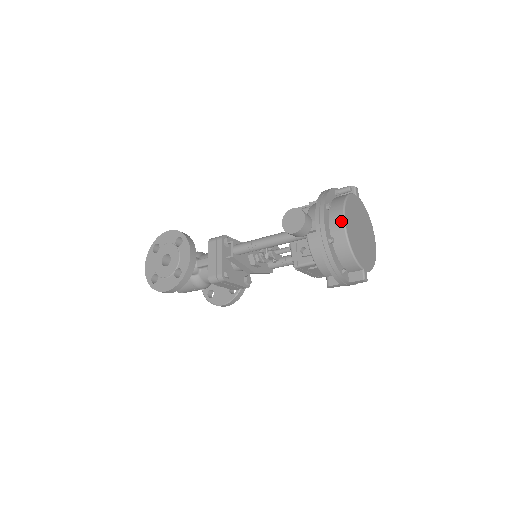
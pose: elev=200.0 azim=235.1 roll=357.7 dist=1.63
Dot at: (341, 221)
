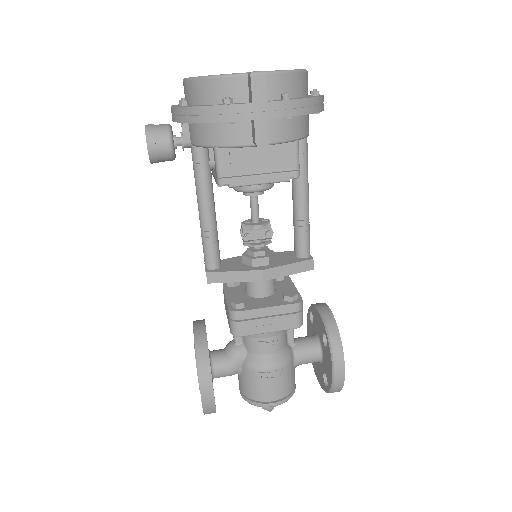
Dot at: (183, 84)
